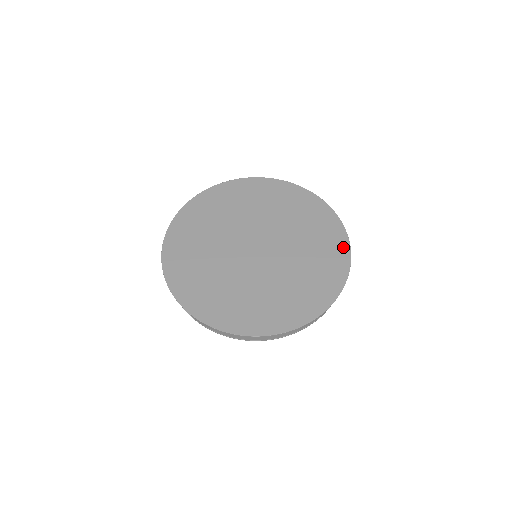
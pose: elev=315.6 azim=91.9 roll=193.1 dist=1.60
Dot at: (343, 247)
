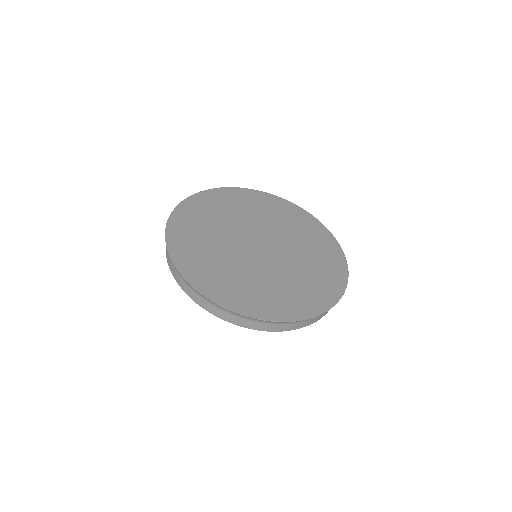
Dot at: (337, 290)
